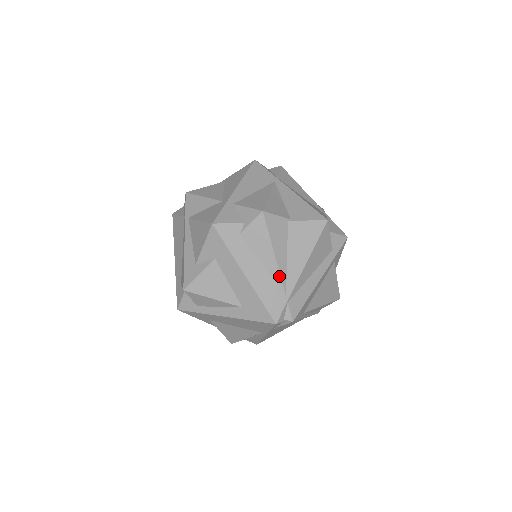
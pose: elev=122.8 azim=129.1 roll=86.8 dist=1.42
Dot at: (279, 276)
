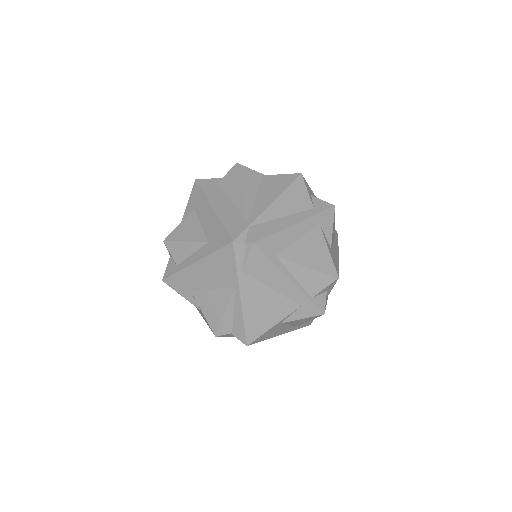
Dot at: (244, 206)
